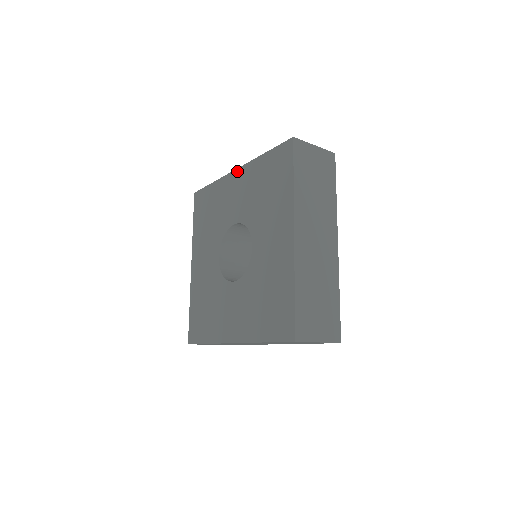
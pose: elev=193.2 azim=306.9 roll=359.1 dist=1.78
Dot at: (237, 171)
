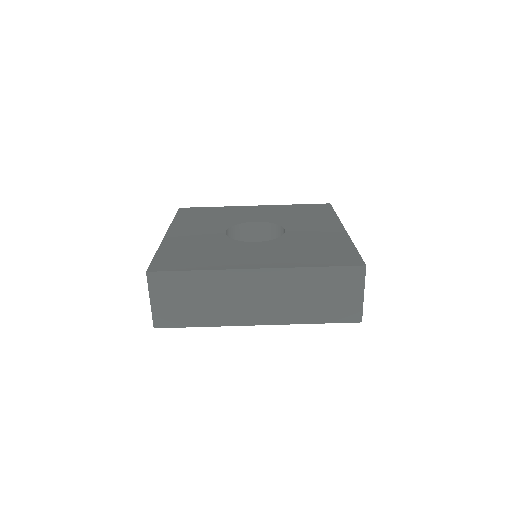
Dot at: (256, 206)
